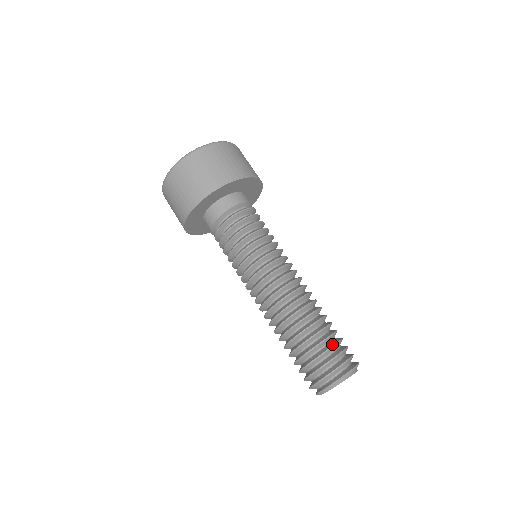
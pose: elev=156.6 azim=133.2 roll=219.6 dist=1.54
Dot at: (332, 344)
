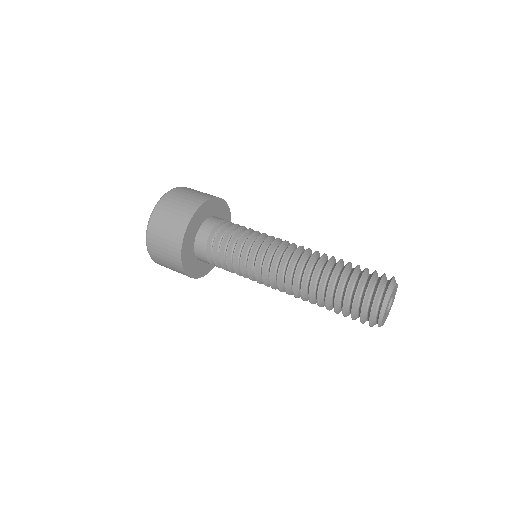
Dot at: (363, 270)
